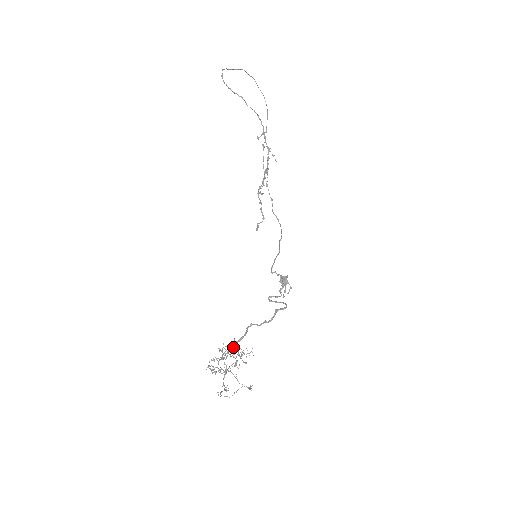
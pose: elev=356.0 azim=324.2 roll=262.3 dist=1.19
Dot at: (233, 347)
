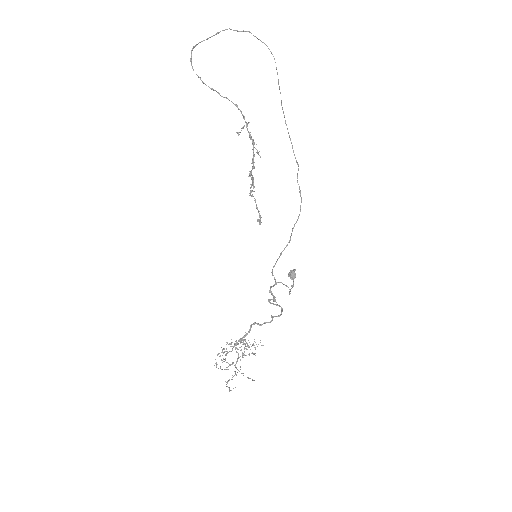
Dot at: occluded
